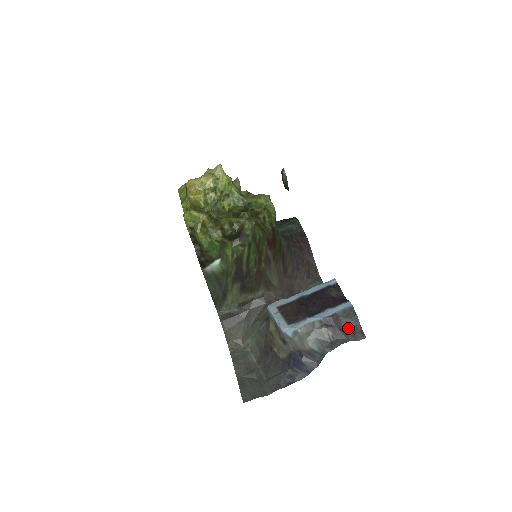
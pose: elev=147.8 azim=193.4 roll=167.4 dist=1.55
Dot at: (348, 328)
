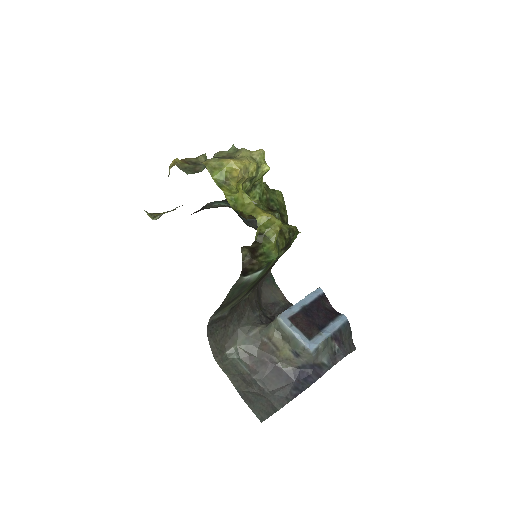
Dot at: (346, 341)
